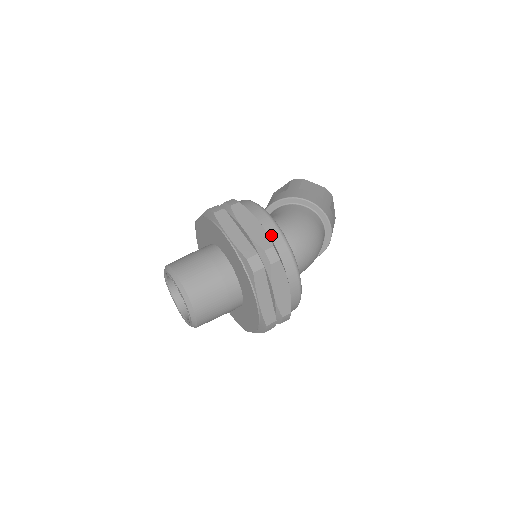
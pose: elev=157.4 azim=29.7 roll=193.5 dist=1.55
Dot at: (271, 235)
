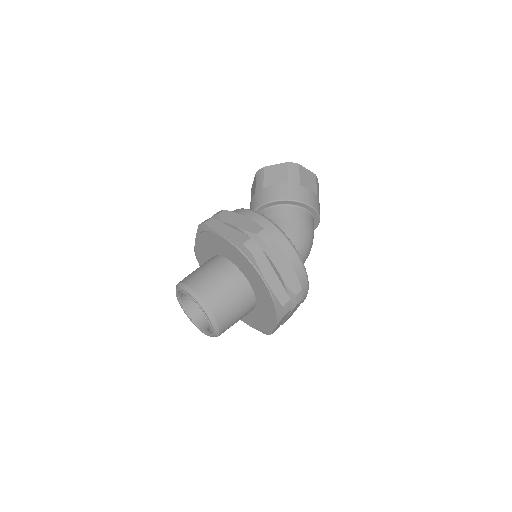
Dot at: (298, 275)
